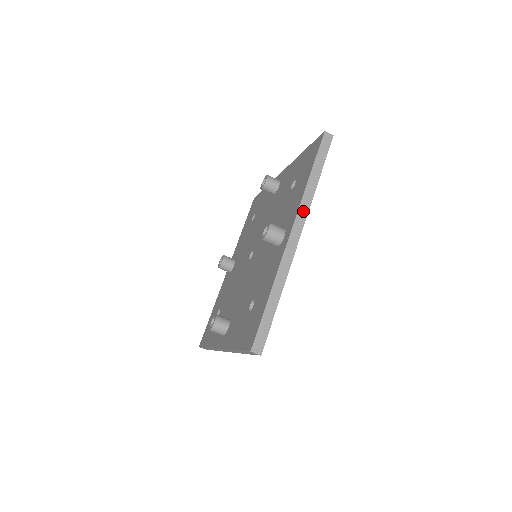
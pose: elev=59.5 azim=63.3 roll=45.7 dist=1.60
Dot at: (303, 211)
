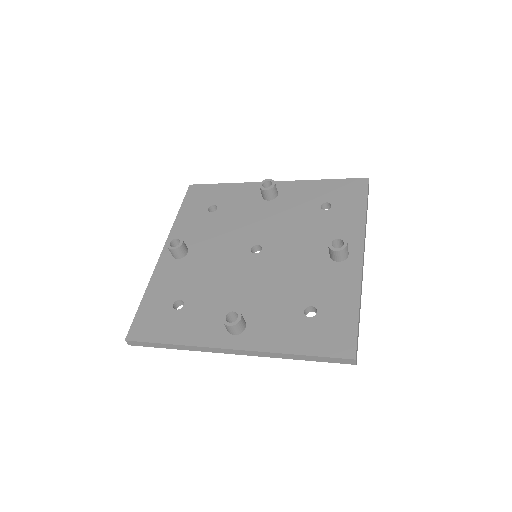
Dot at: (258, 354)
